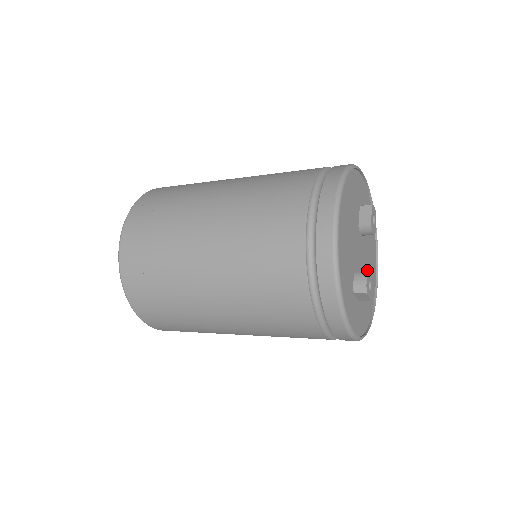
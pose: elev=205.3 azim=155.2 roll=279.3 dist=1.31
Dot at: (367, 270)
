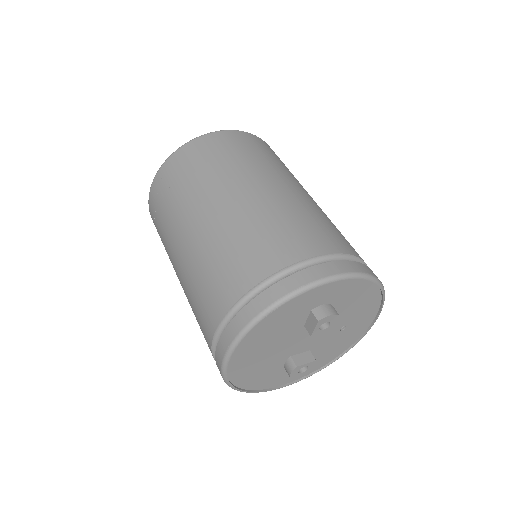
Dot at: (338, 331)
